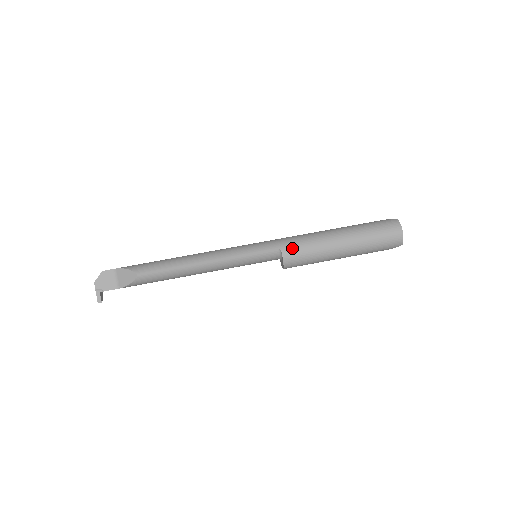
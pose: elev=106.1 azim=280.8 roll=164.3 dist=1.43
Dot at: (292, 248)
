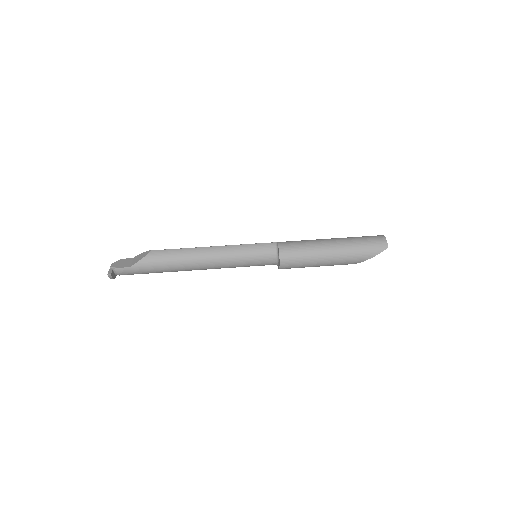
Dot at: (287, 242)
